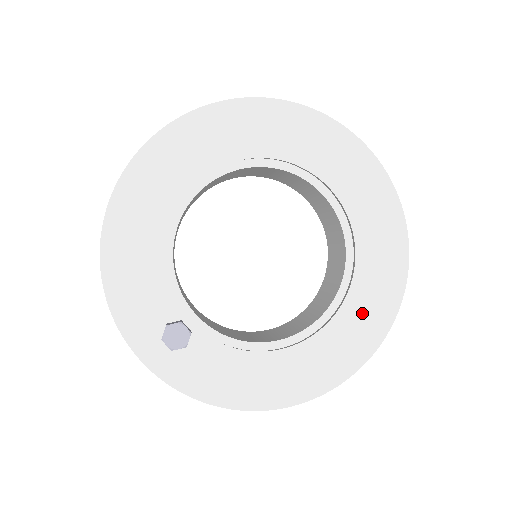
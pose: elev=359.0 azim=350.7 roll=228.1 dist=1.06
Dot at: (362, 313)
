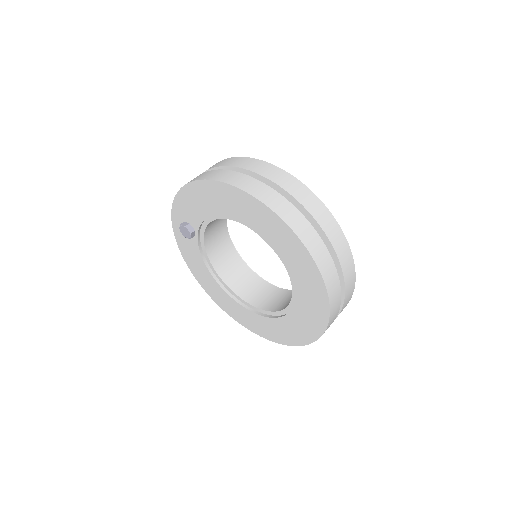
Dot at: (251, 319)
